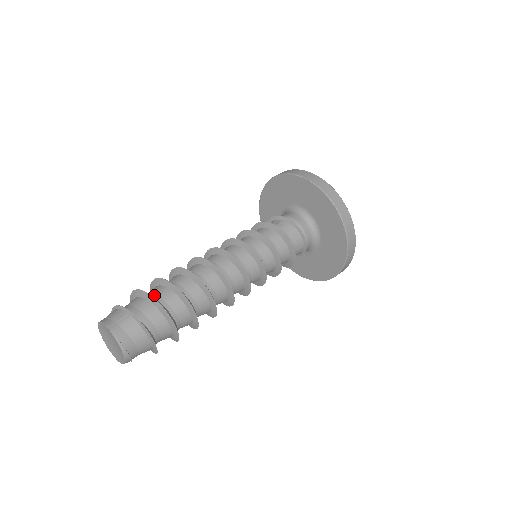
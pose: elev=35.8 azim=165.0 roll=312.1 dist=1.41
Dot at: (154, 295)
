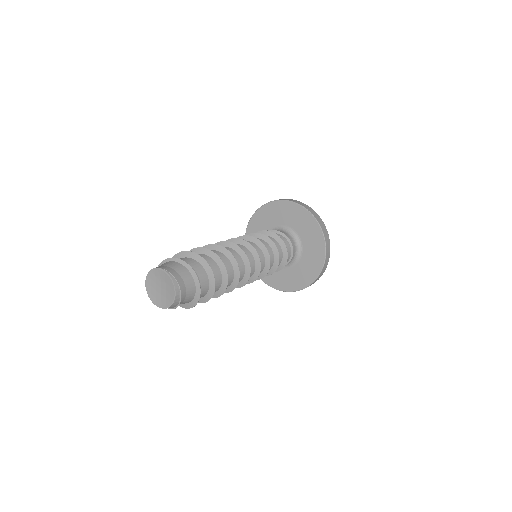
Dot at: occluded
